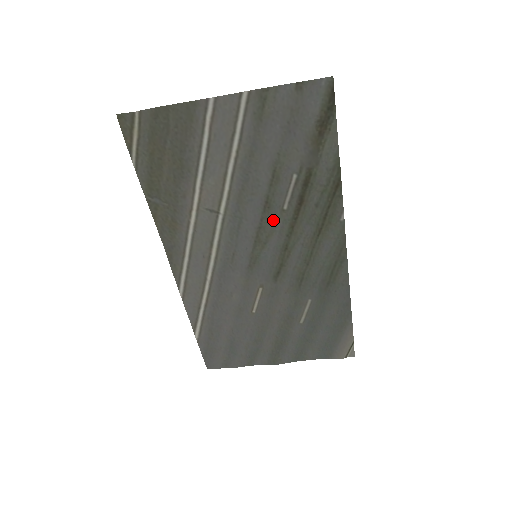
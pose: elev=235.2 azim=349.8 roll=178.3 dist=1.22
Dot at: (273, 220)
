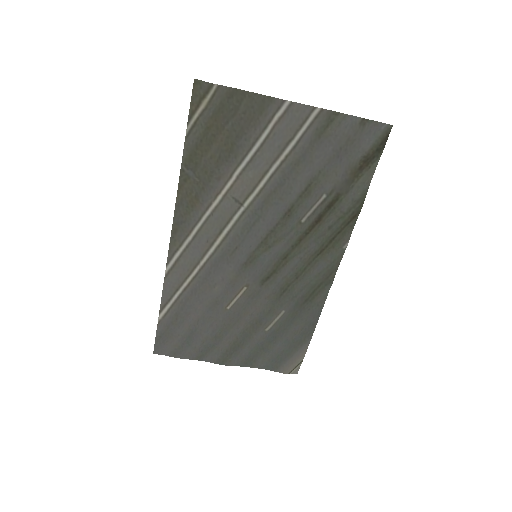
Dot at: (287, 228)
